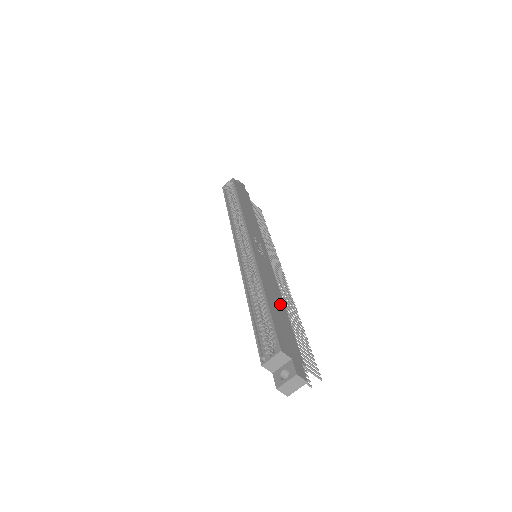
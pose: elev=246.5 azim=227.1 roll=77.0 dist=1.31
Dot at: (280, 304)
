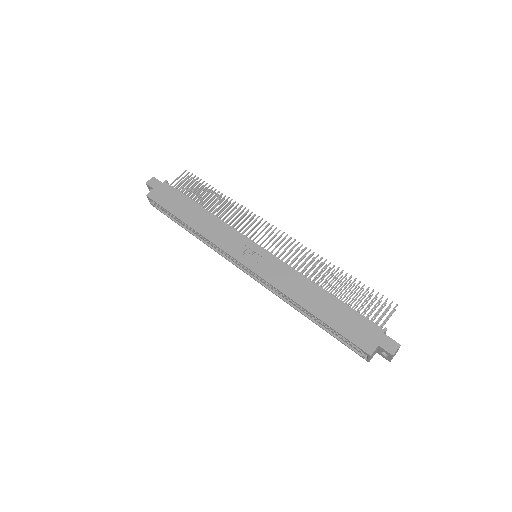
Dot at: (322, 297)
